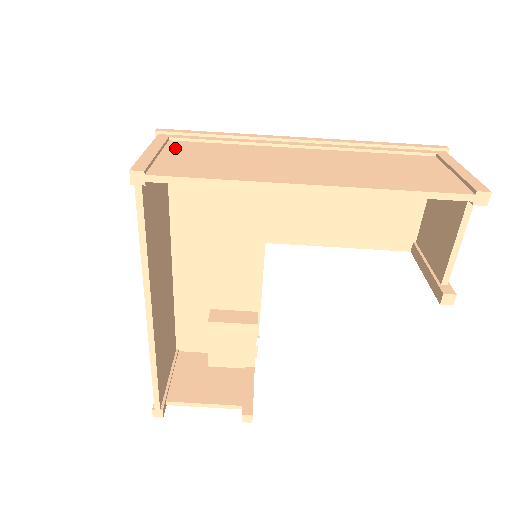
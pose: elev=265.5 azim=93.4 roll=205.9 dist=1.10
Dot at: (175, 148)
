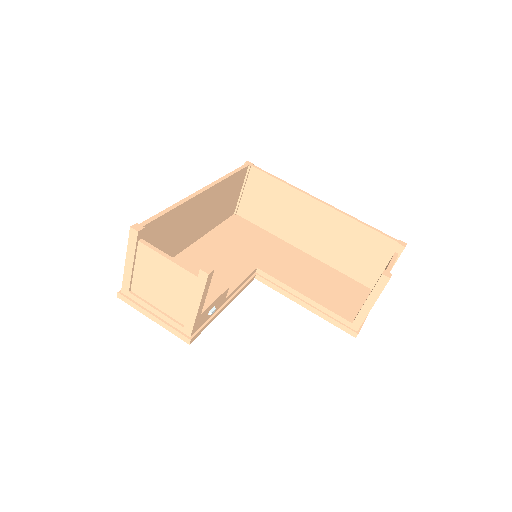
Dot at: (247, 204)
